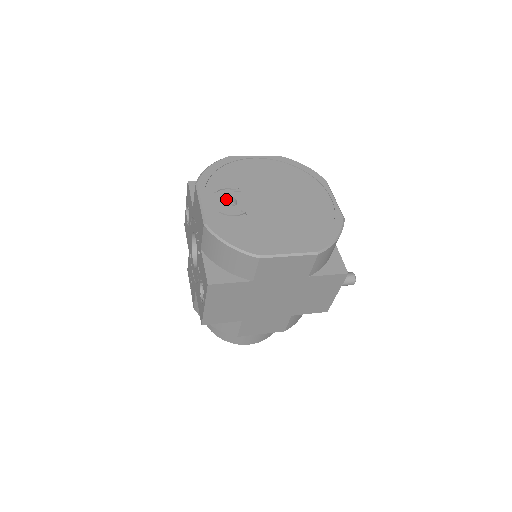
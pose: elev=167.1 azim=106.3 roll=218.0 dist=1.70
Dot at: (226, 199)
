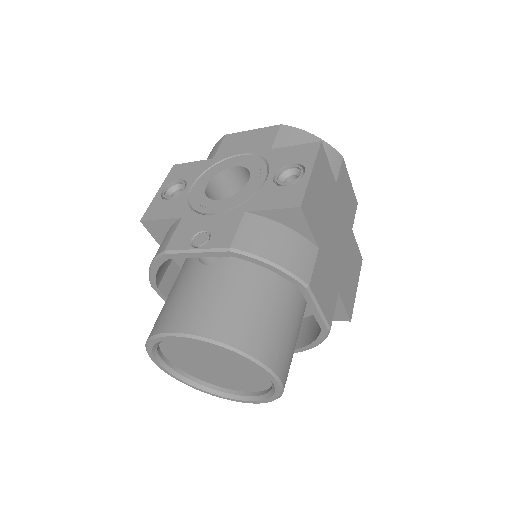
Dot at: occluded
